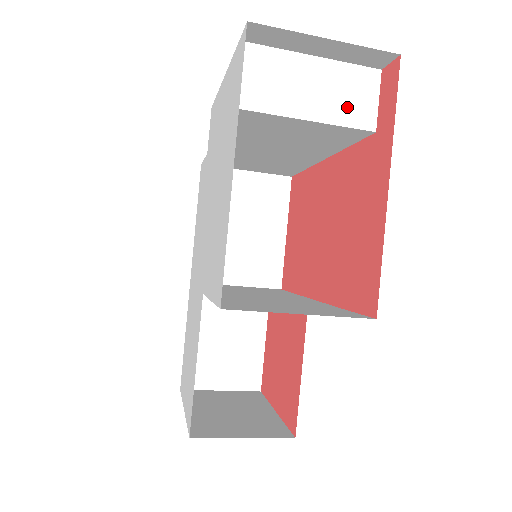
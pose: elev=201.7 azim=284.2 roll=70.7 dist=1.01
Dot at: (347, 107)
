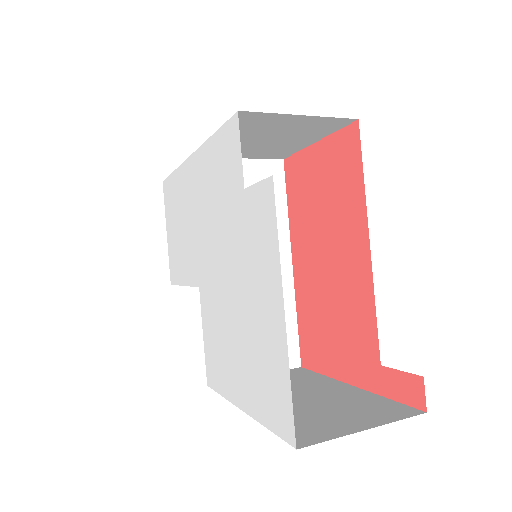
Dot at: occluded
